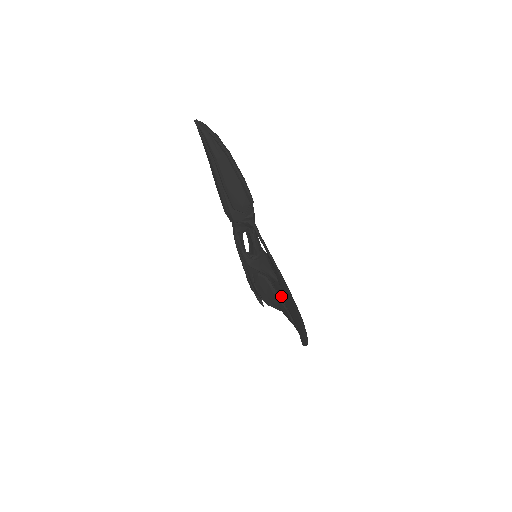
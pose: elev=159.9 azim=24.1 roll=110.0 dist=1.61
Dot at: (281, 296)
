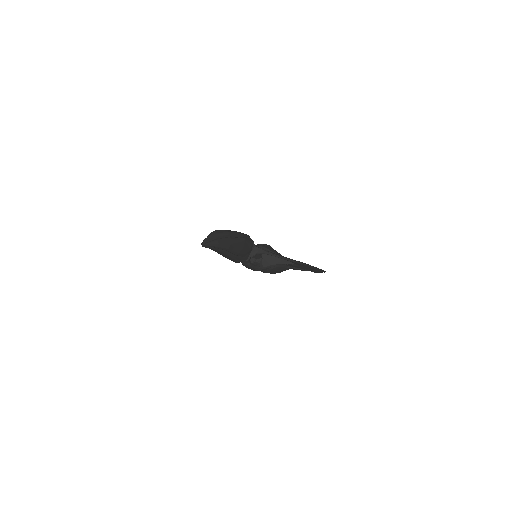
Dot at: (297, 267)
